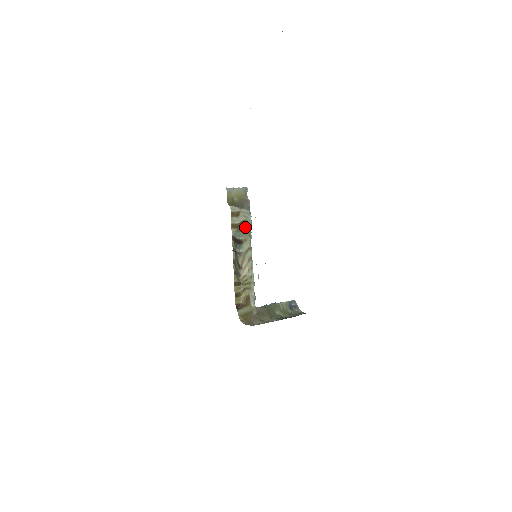
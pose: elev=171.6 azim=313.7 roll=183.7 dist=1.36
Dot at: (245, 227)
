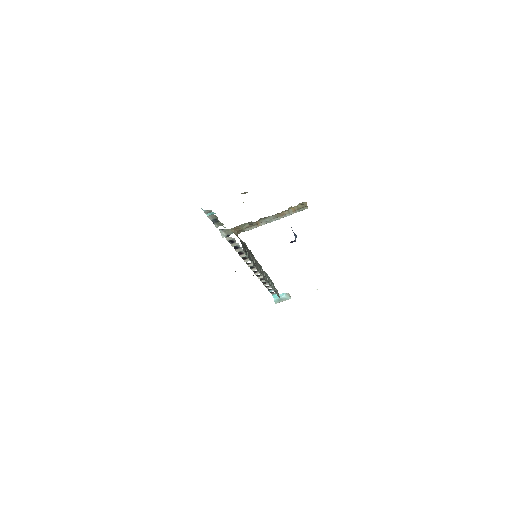
Dot at: occluded
